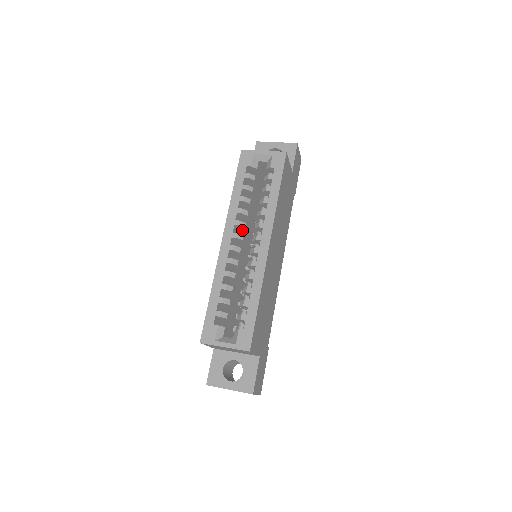
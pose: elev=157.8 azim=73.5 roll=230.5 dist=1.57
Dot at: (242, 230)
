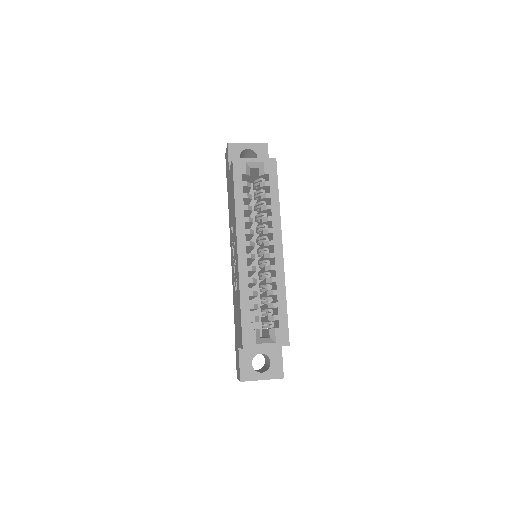
Dot at: (248, 236)
